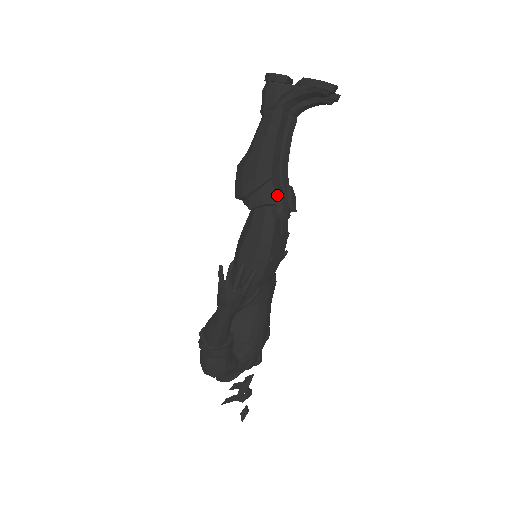
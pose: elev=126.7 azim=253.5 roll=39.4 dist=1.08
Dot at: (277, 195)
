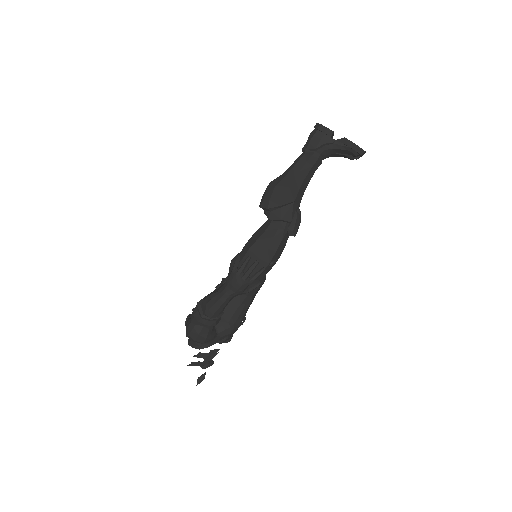
Dot at: (293, 216)
